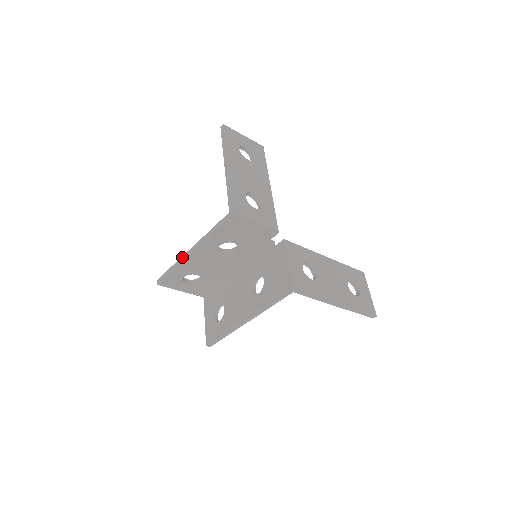
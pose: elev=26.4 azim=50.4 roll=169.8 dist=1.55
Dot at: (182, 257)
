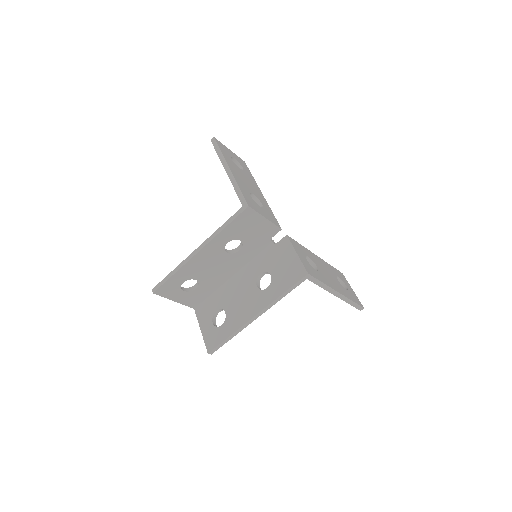
Dot at: (186, 259)
